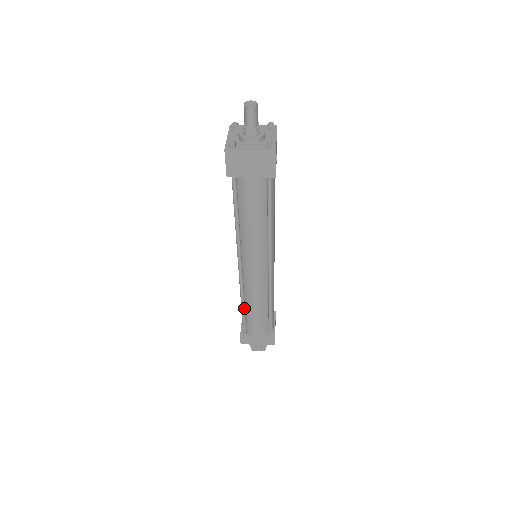
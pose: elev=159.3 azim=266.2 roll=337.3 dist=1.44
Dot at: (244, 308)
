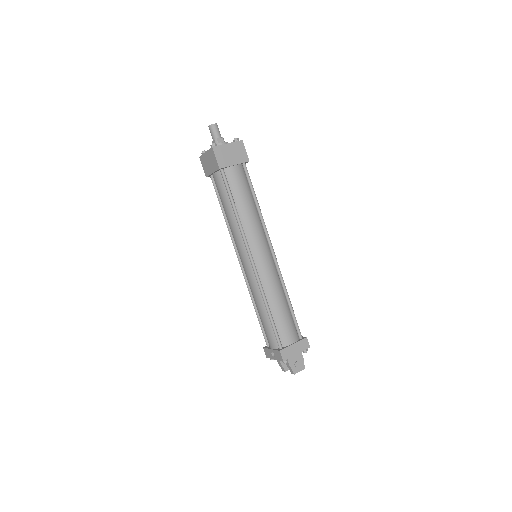
Dot at: (270, 311)
